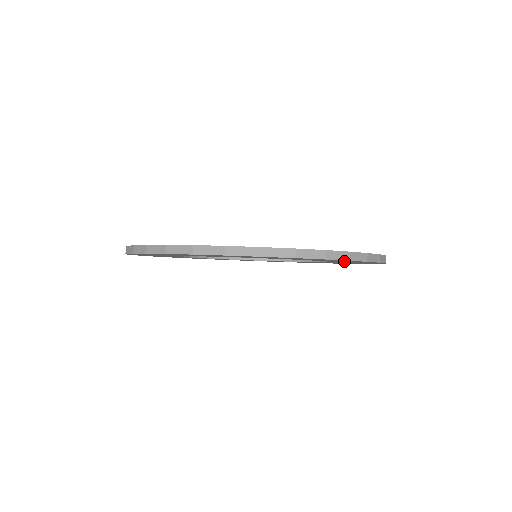
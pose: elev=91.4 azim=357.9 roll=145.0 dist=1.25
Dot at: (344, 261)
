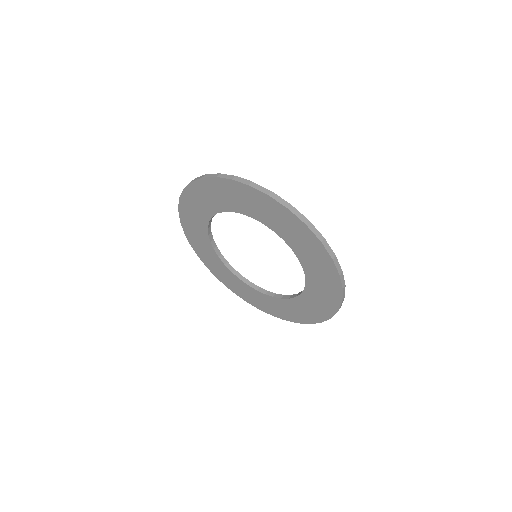
Dot at: (323, 294)
